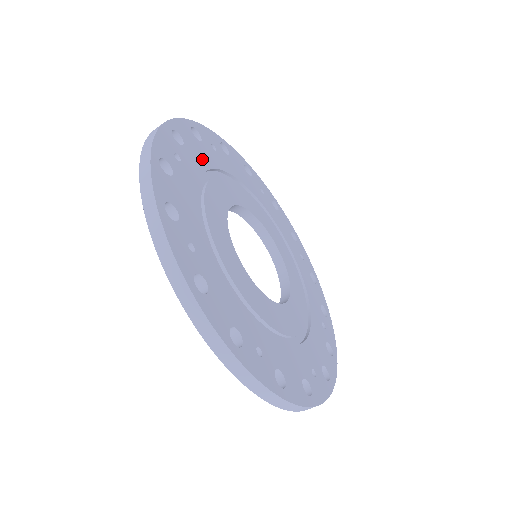
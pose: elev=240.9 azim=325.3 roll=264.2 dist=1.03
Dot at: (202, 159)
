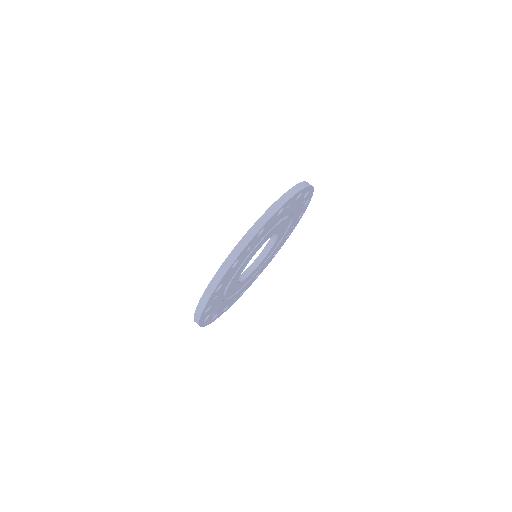
Dot at: (268, 230)
